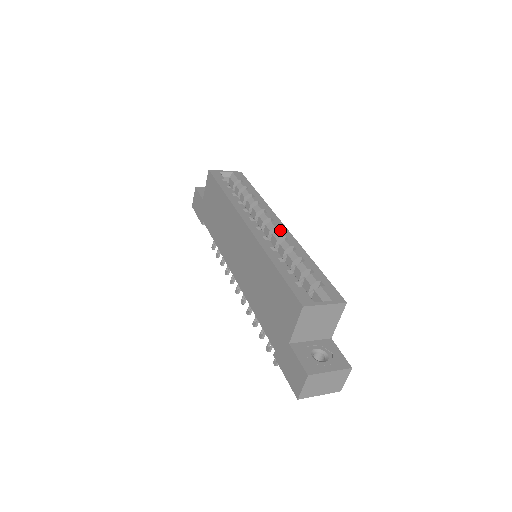
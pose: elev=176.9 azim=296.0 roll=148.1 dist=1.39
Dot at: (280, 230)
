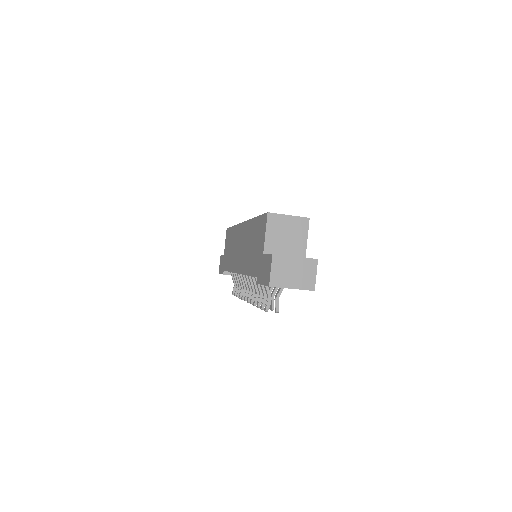
Dot at: occluded
